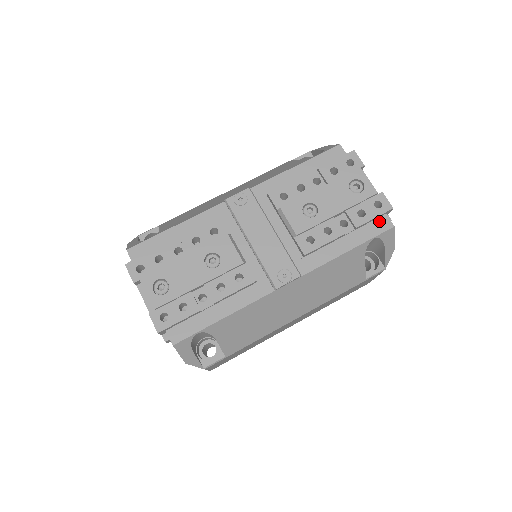
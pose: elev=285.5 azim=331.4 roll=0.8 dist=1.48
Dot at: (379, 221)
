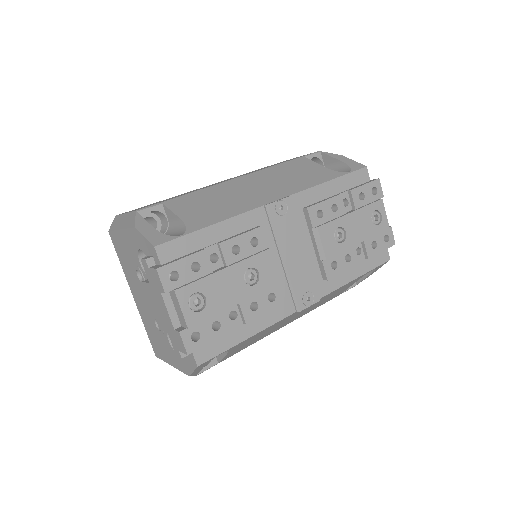
Dot at: (381, 253)
